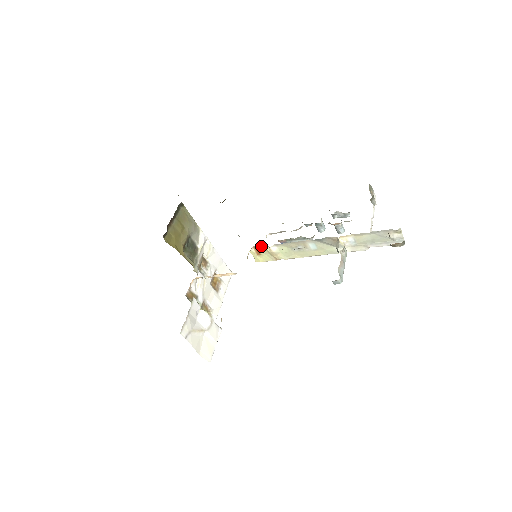
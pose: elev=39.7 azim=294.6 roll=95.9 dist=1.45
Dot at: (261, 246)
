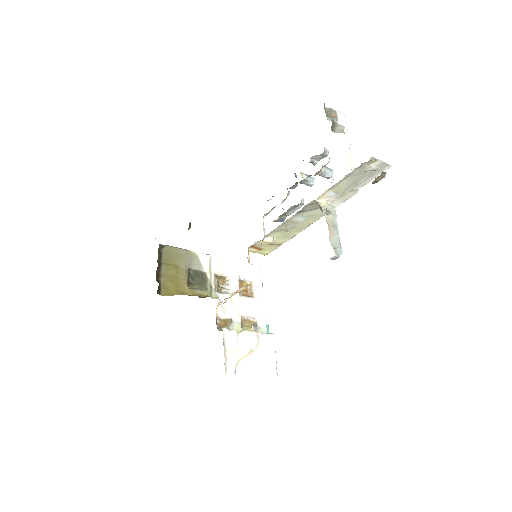
Dot at: (255, 243)
